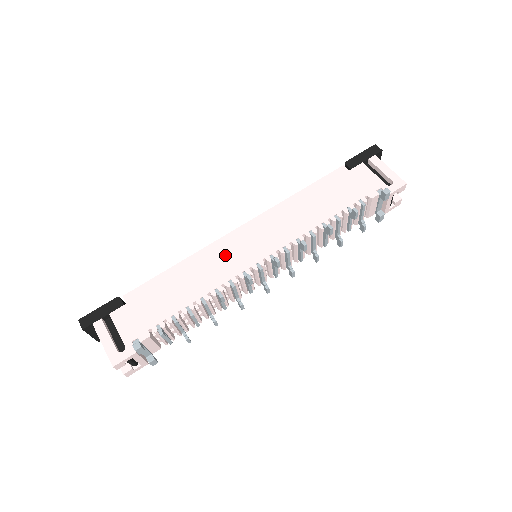
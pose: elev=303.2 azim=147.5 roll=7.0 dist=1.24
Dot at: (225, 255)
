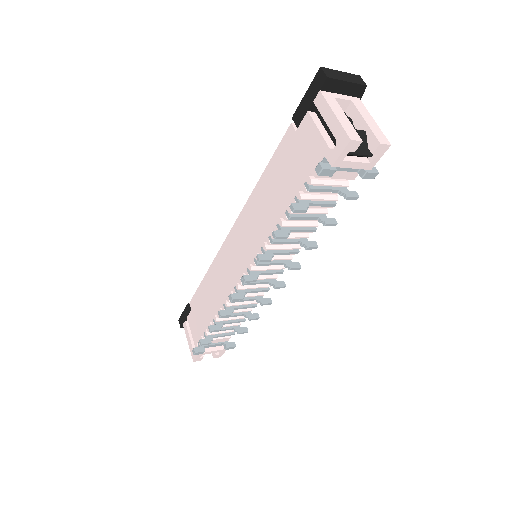
Dot at: (224, 267)
